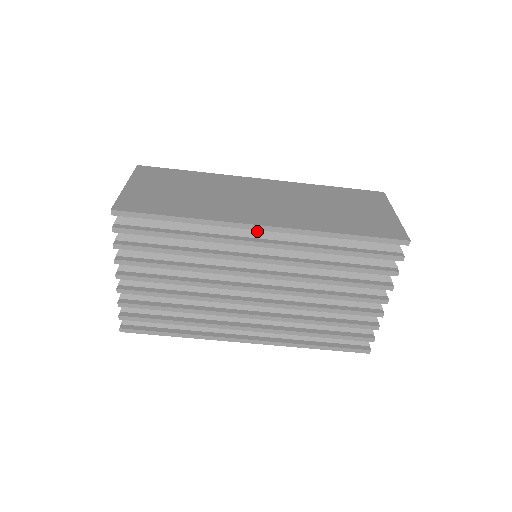
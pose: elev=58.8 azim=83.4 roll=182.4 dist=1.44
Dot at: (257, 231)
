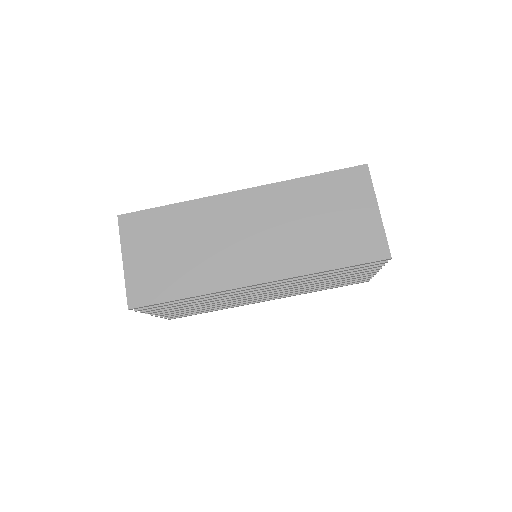
Dot at: occluded
